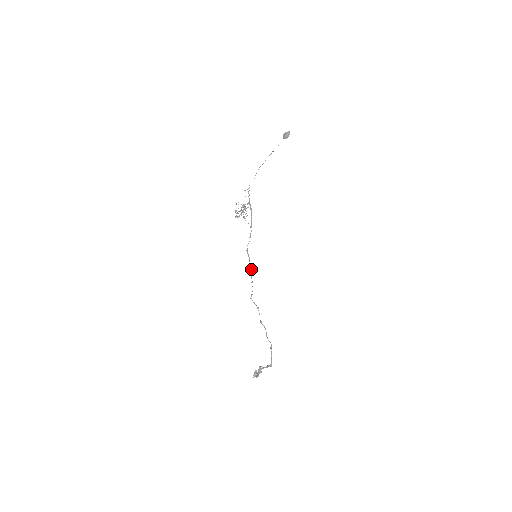
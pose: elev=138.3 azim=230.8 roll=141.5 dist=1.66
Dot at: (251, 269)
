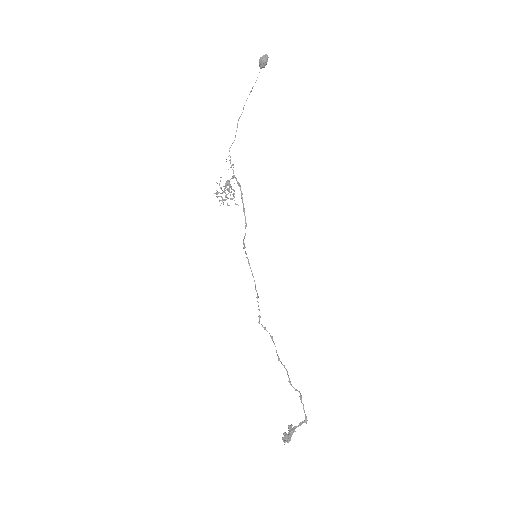
Dot at: (253, 276)
